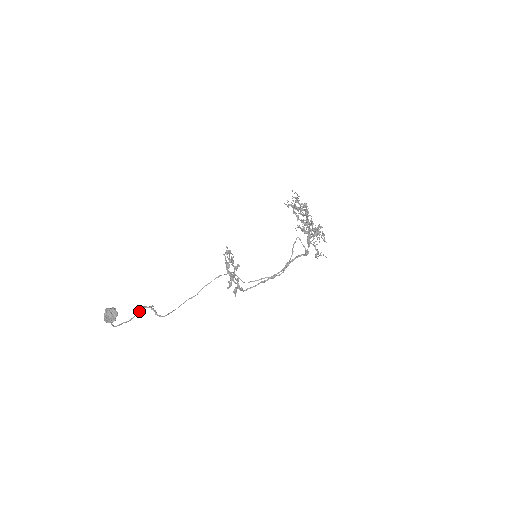
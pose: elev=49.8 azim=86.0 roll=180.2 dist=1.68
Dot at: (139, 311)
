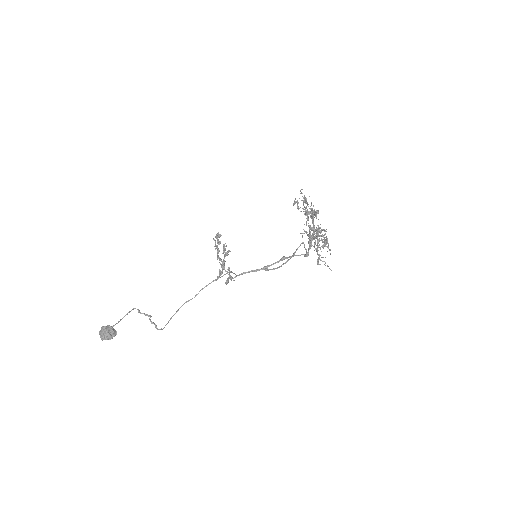
Dot at: (129, 312)
